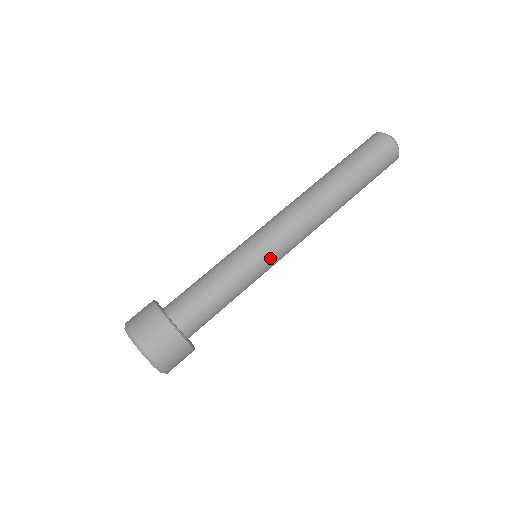
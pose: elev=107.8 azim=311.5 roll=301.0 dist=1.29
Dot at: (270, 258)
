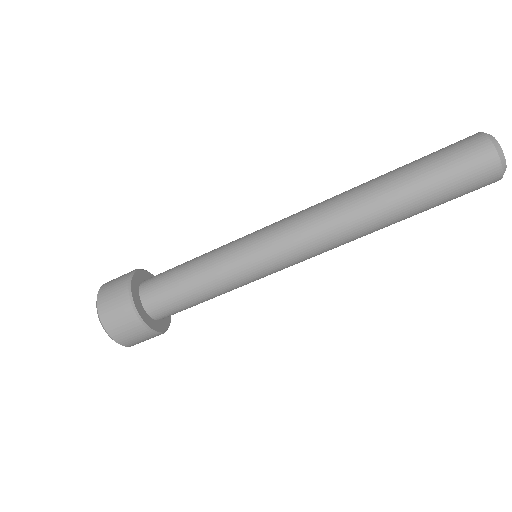
Dot at: occluded
